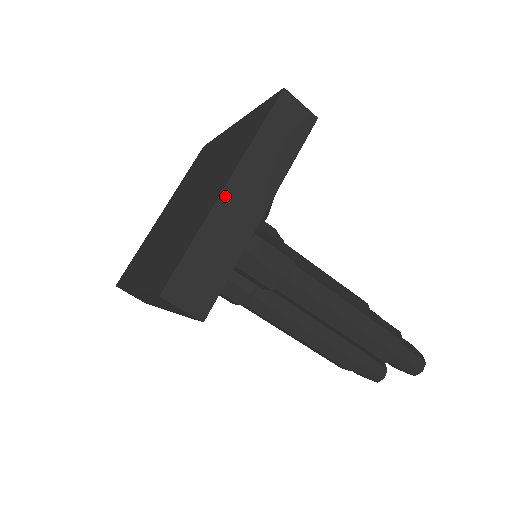
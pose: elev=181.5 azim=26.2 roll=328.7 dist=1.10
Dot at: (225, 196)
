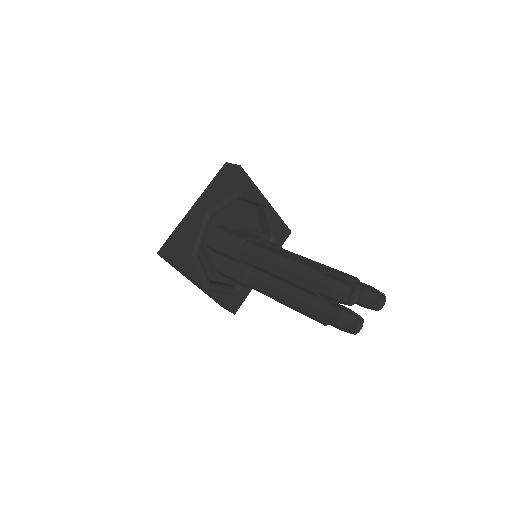
Dot at: (191, 211)
